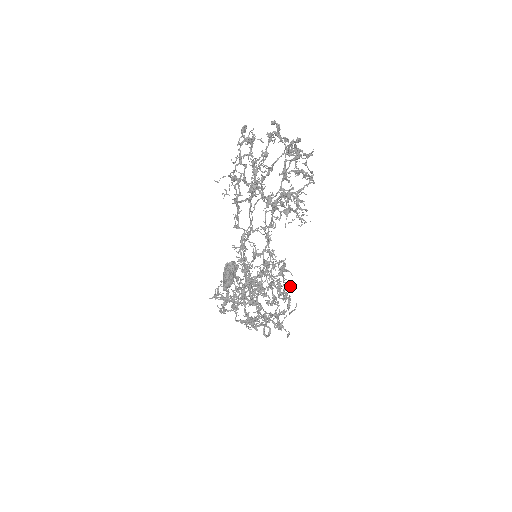
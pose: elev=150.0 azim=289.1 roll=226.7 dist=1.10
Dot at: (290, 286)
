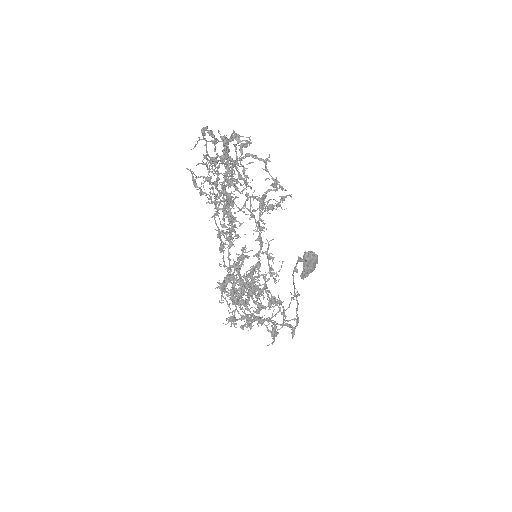
Dot at: (295, 293)
